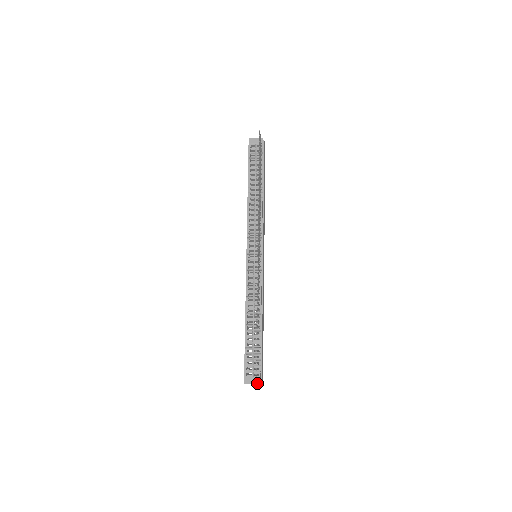
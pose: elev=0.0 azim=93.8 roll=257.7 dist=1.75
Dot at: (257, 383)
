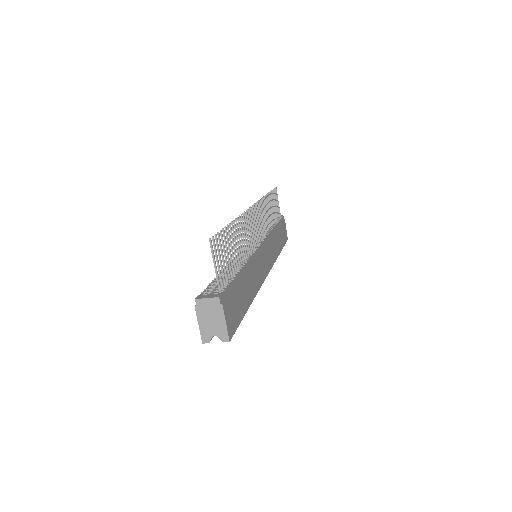
Dot at: (215, 296)
